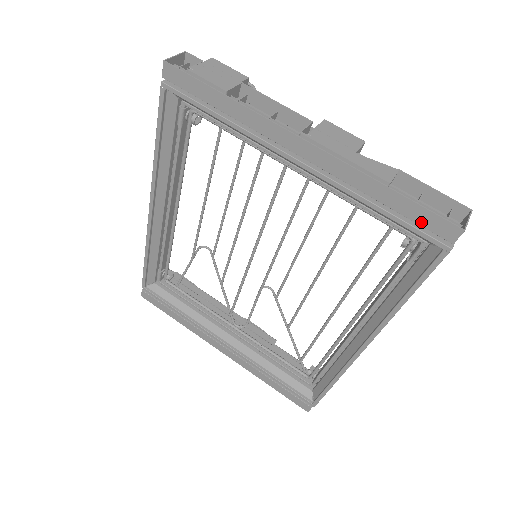
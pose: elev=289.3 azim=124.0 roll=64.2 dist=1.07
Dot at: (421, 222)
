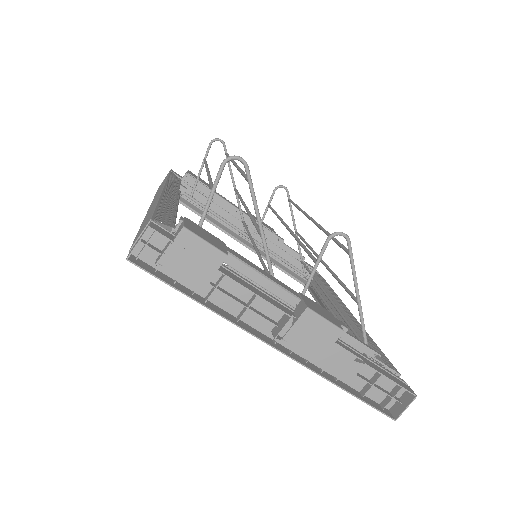
Dot at: (367, 399)
